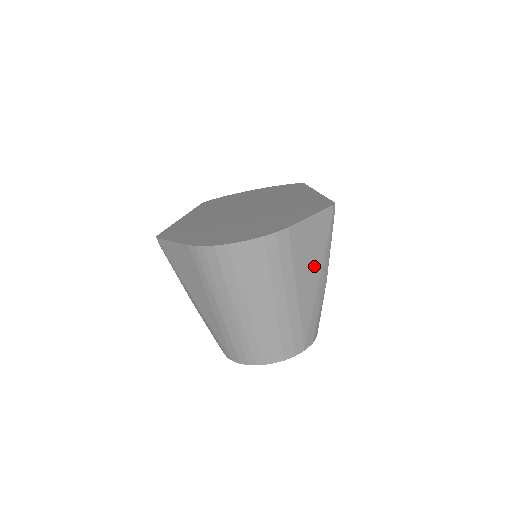
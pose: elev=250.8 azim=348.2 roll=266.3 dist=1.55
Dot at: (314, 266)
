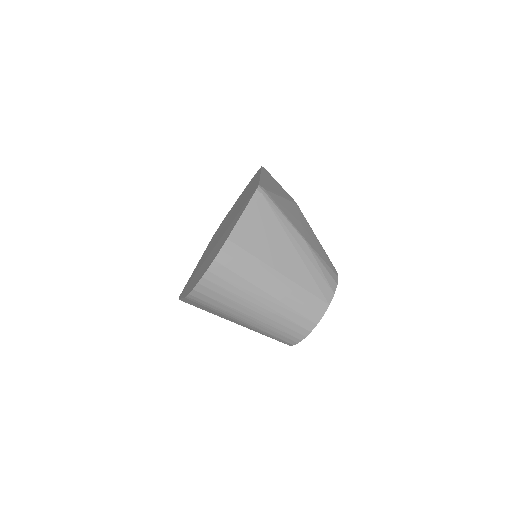
Dot at: (280, 243)
